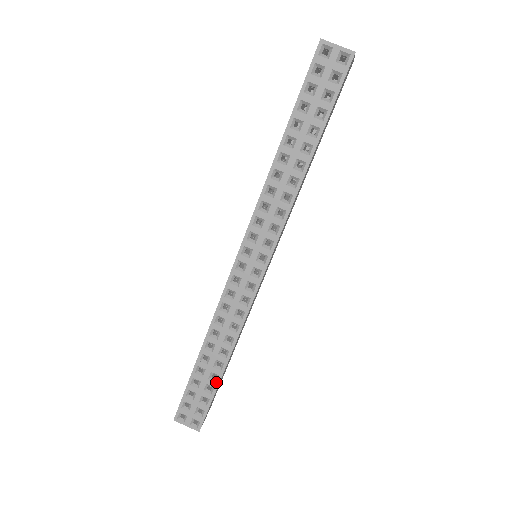
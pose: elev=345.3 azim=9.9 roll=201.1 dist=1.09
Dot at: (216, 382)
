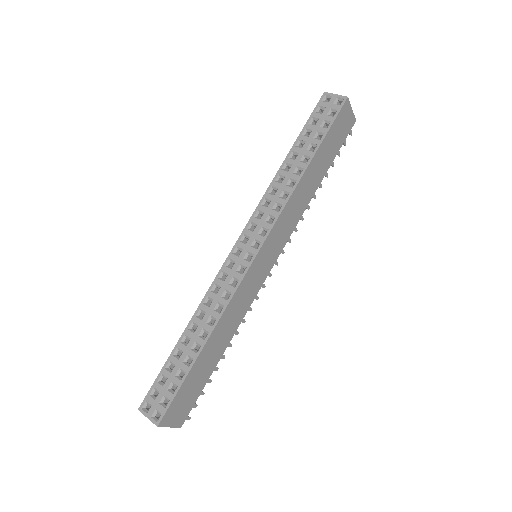
Dot at: (189, 366)
